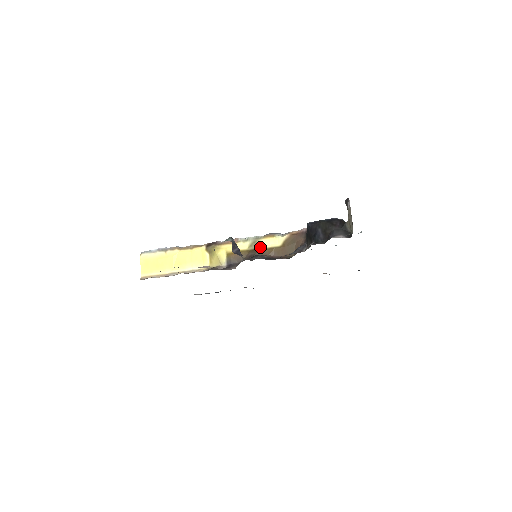
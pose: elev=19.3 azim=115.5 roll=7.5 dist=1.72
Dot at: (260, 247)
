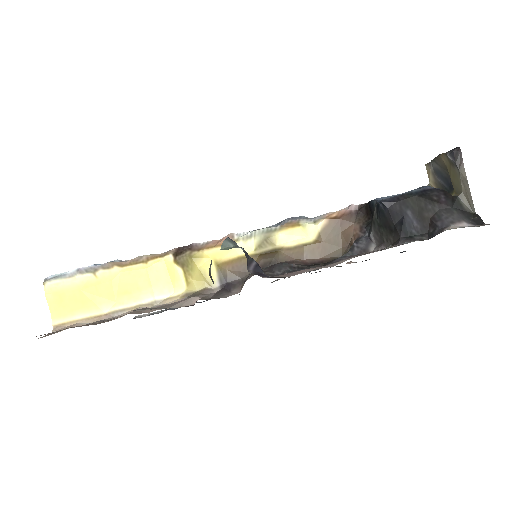
Dot at: (277, 247)
